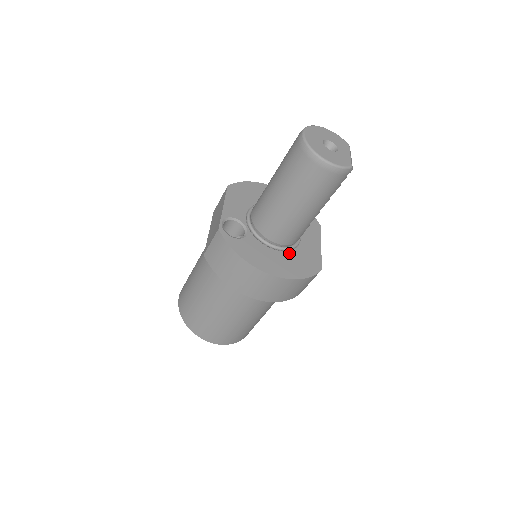
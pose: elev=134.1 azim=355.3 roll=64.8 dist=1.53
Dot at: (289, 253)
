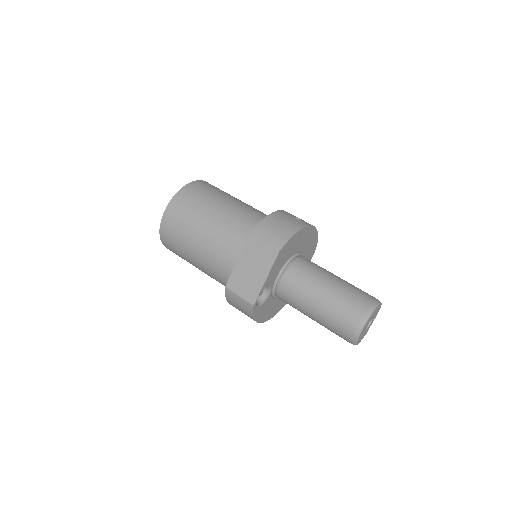
Dot at: occluded
